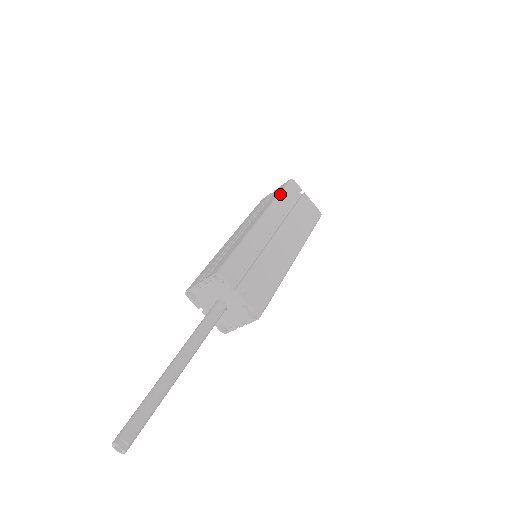
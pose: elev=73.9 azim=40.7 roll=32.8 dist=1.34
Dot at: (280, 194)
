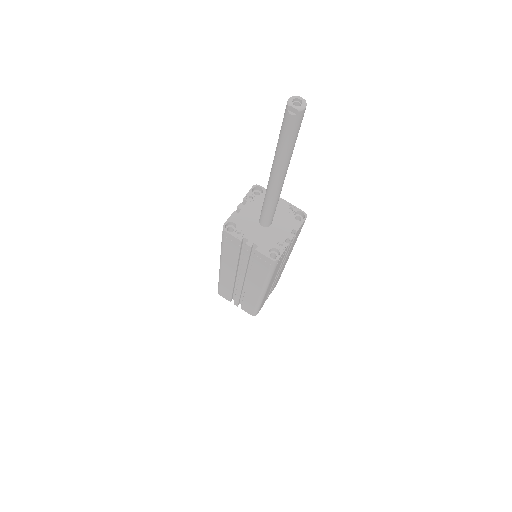
Dot at: occluded
